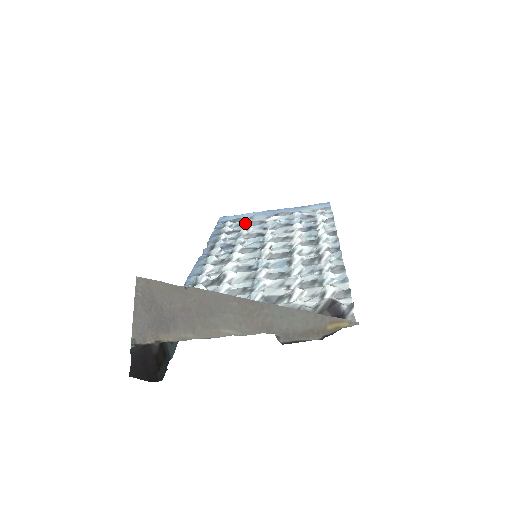
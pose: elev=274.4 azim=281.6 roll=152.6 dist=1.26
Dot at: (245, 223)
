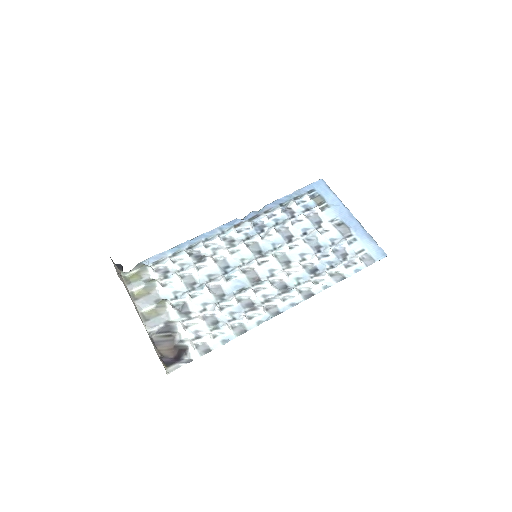
Dot at: (311, 210)
